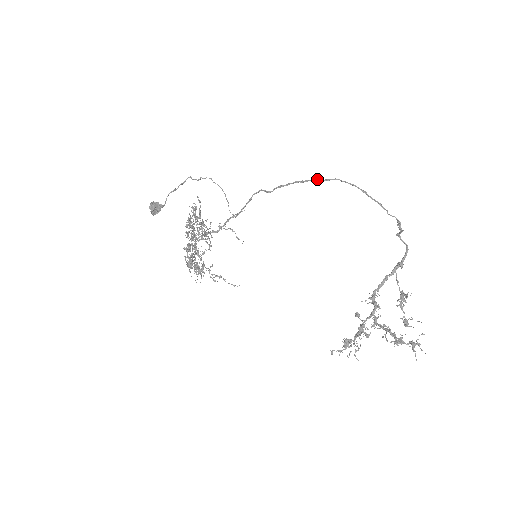
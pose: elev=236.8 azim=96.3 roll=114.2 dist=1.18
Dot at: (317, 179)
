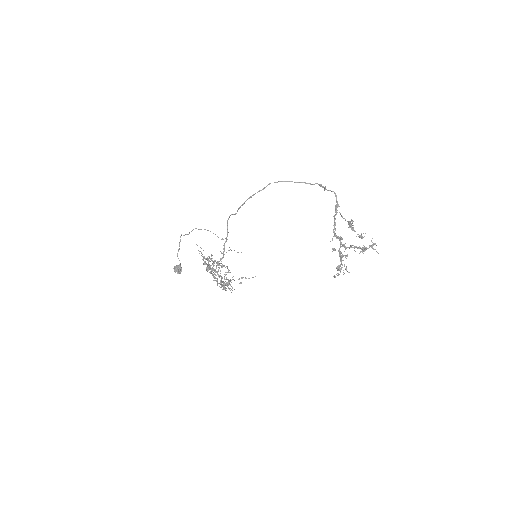
Dot at: (259, 191)
